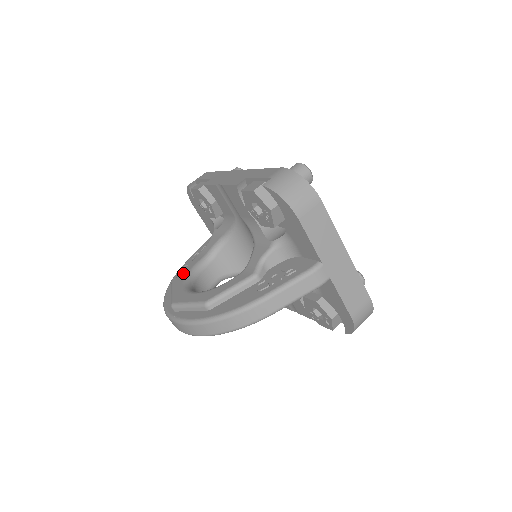
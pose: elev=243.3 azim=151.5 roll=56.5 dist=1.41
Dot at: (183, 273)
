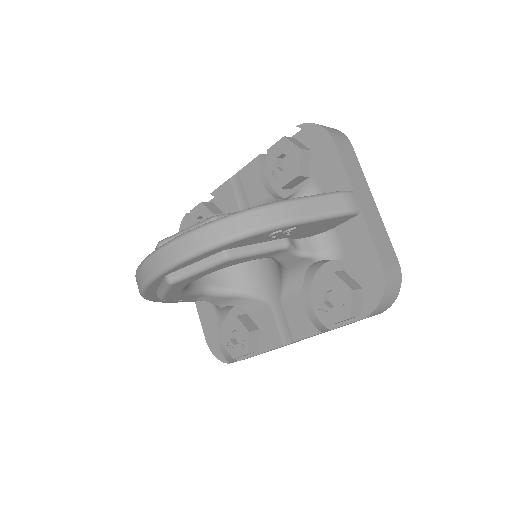
Dot at: occluded
